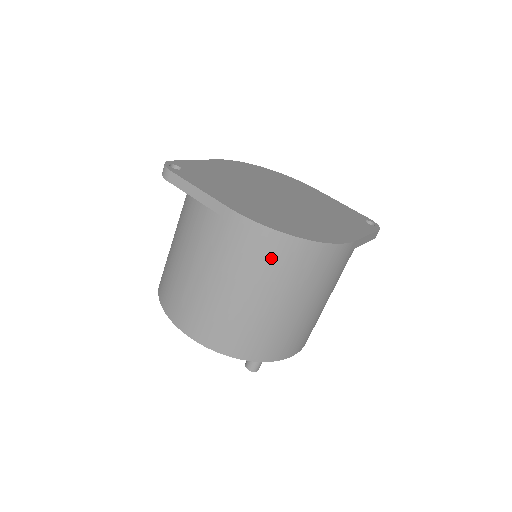
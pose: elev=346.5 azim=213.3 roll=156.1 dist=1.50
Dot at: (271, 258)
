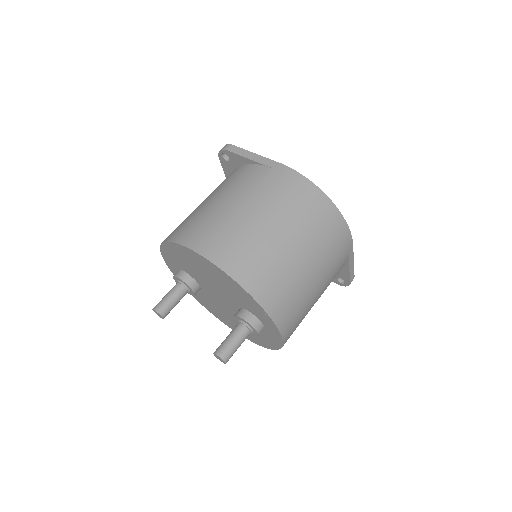
Dot at: (305, 204)
